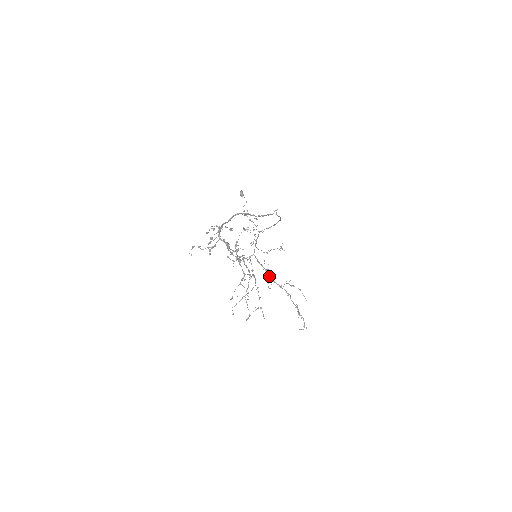
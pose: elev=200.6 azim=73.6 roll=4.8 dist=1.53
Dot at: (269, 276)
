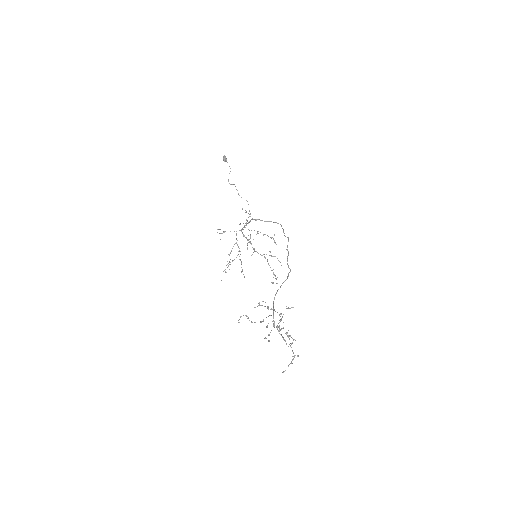
Dot at: occluded
